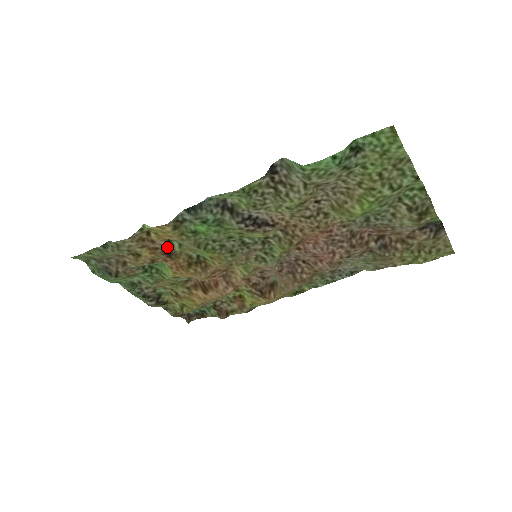
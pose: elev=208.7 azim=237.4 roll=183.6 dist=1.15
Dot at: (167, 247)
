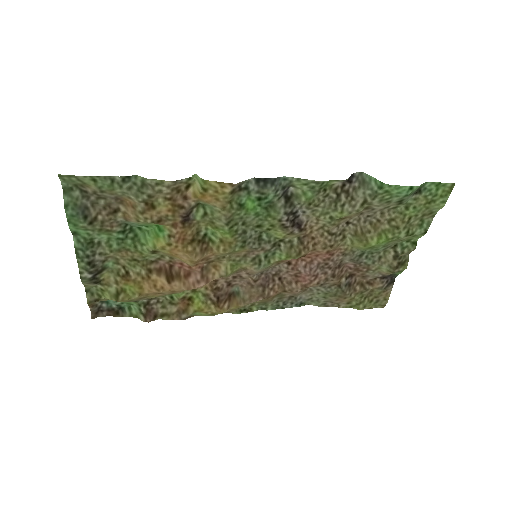
Dot at: (191, 211)
